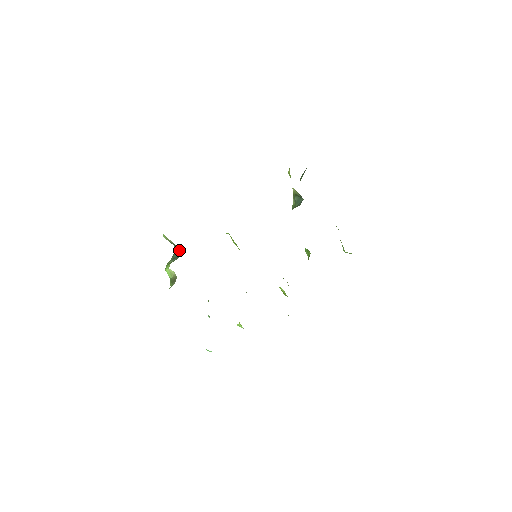
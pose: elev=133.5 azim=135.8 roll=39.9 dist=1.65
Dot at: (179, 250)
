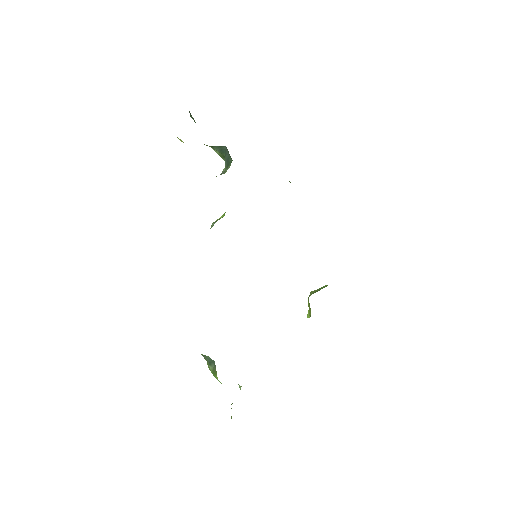
Dot at: (206, 356)
